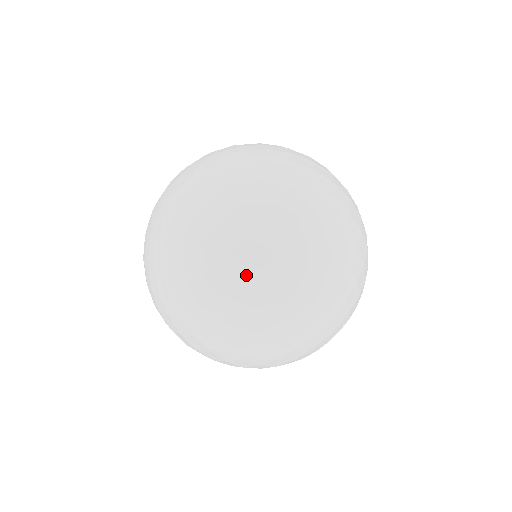
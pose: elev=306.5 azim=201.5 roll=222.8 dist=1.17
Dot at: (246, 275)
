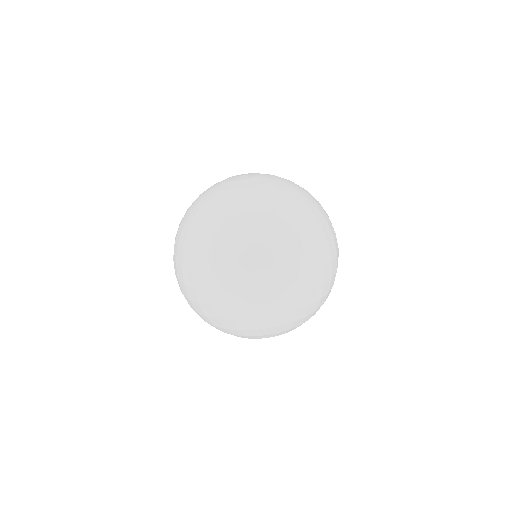
Dot at: (328, 218)
